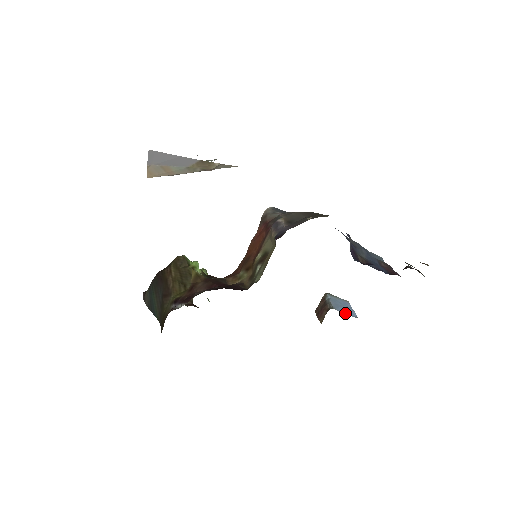
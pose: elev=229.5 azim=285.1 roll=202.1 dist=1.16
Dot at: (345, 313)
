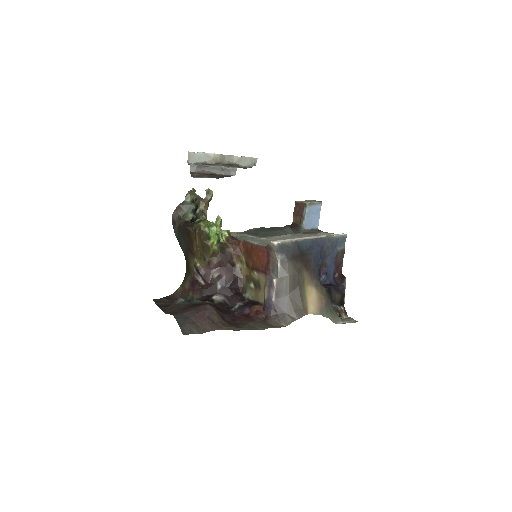
Dot at: (310, 227)
